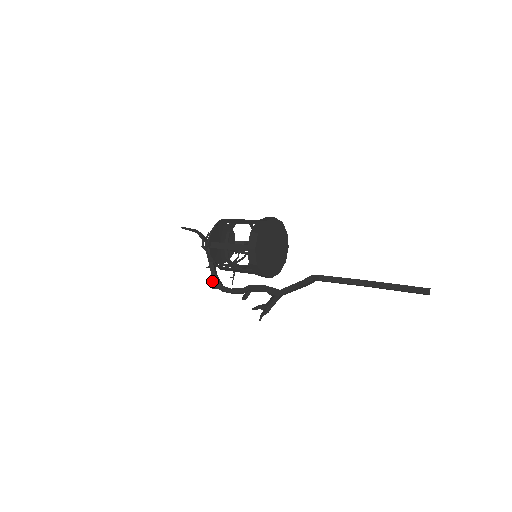
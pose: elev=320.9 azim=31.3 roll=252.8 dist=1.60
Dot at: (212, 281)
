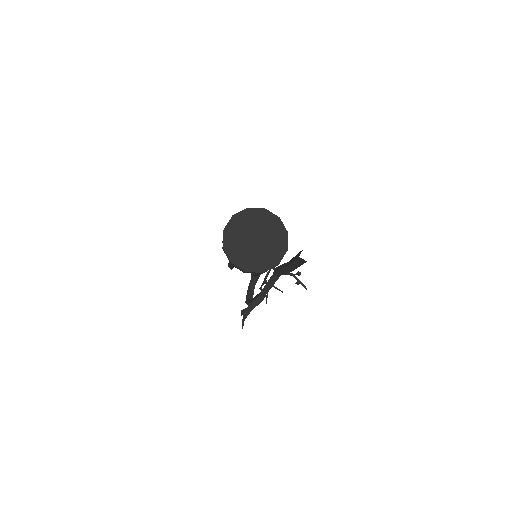
Dot at: (246, 295)
